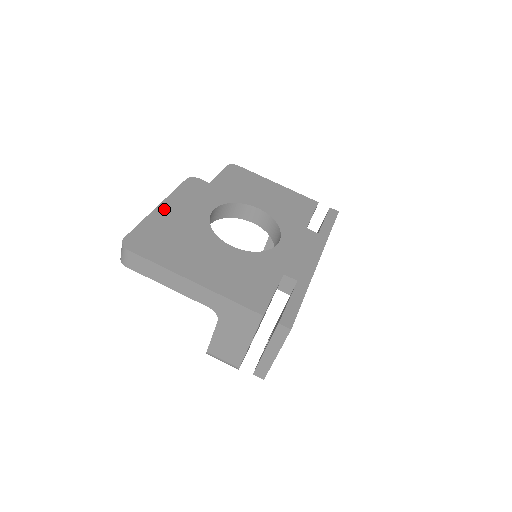
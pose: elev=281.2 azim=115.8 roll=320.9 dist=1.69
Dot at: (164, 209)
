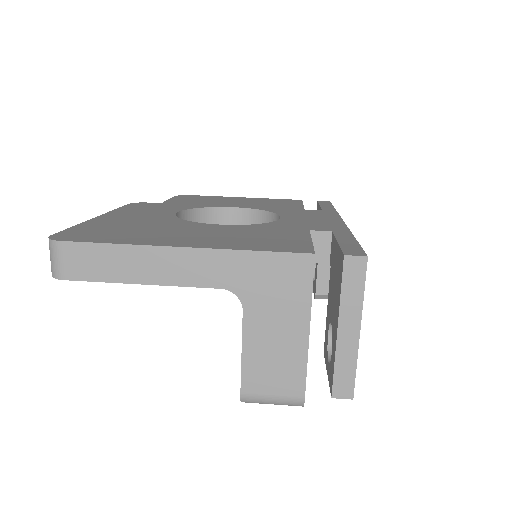
Dot at: (107, 217)
